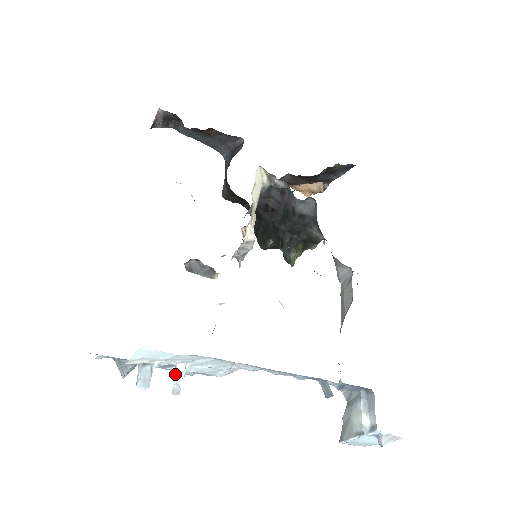
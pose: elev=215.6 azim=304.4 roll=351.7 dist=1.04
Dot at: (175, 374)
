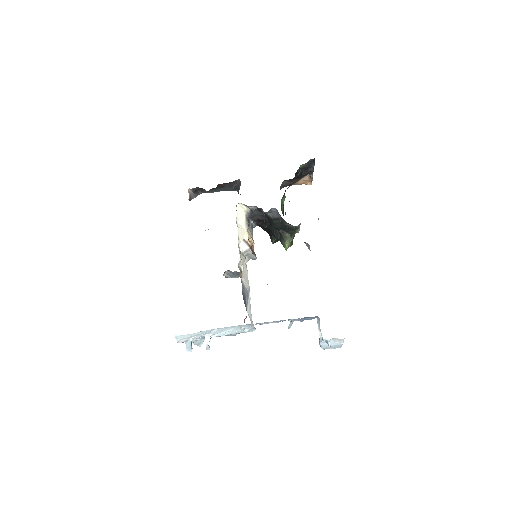
Dot at: (206, 341)
